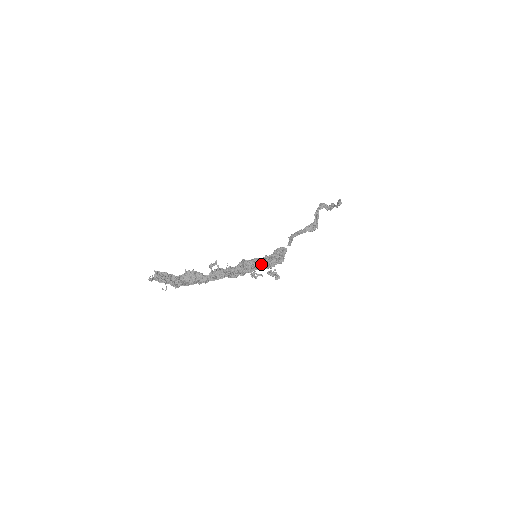
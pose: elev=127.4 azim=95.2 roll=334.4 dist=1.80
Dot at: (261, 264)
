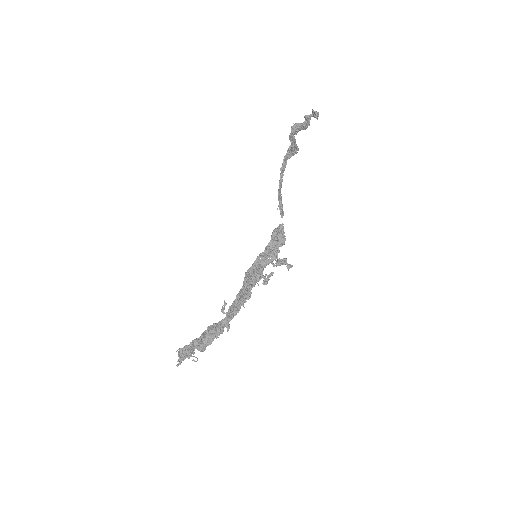
Dot at: (265, 261)
